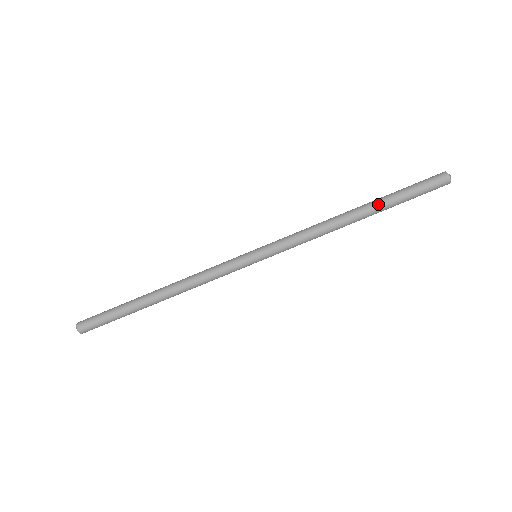
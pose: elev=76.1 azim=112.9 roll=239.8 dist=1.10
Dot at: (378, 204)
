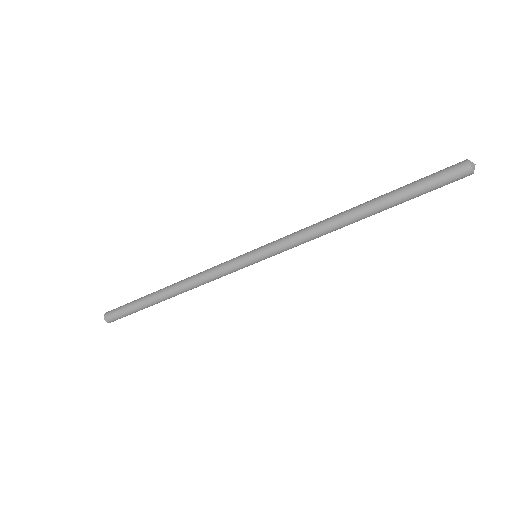
Dot at: (382, 201)
